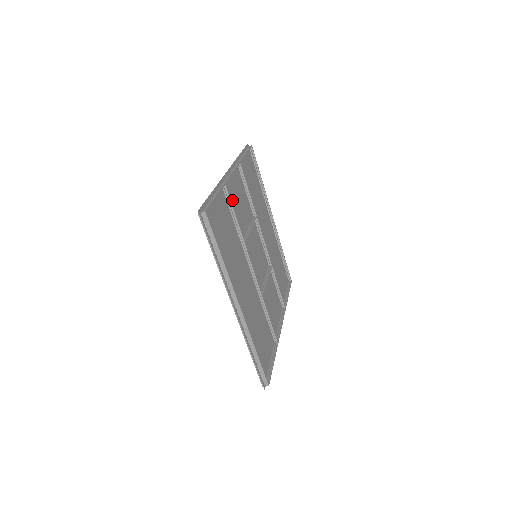
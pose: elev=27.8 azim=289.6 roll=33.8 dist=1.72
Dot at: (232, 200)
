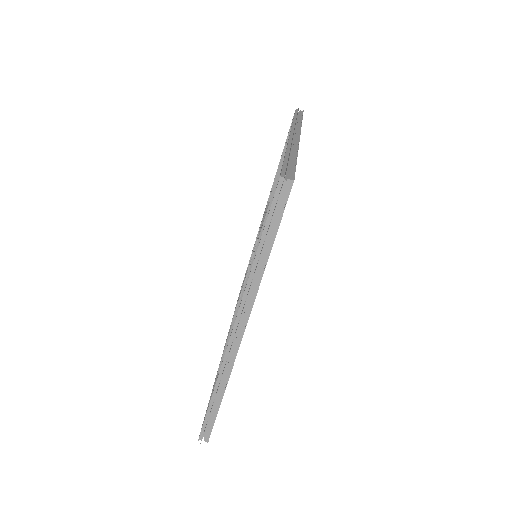
Dot at: occluded
